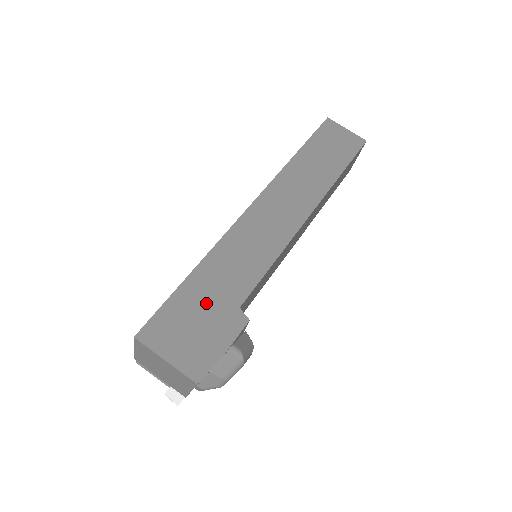
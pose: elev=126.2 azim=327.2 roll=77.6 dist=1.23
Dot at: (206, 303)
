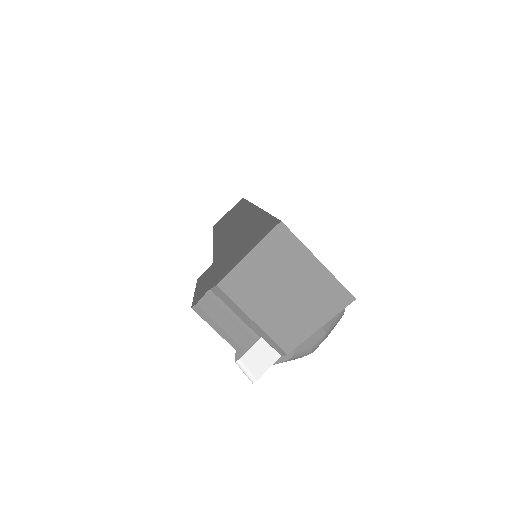
Dot at: occluded
